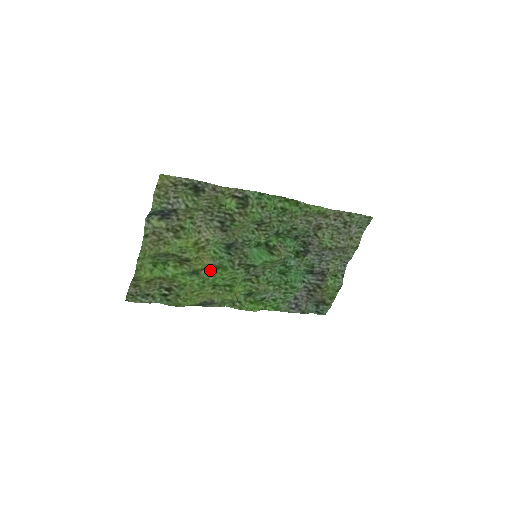
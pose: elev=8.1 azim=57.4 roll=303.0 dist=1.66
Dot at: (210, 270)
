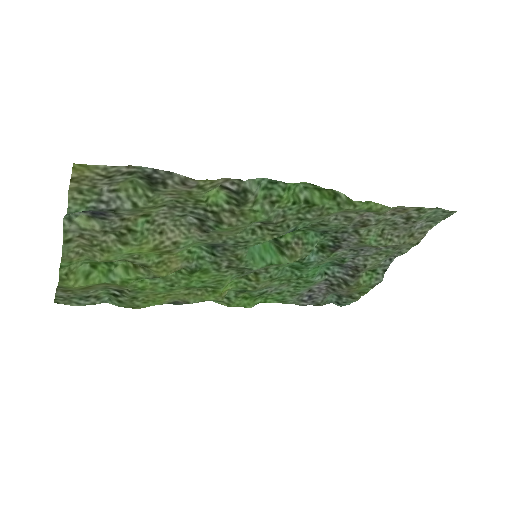
Dot at: (182, 271)
